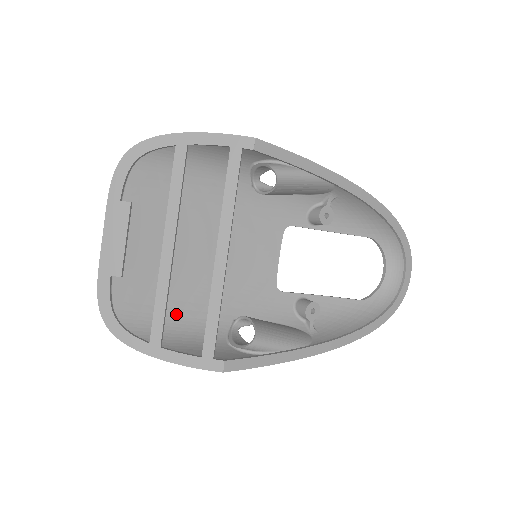
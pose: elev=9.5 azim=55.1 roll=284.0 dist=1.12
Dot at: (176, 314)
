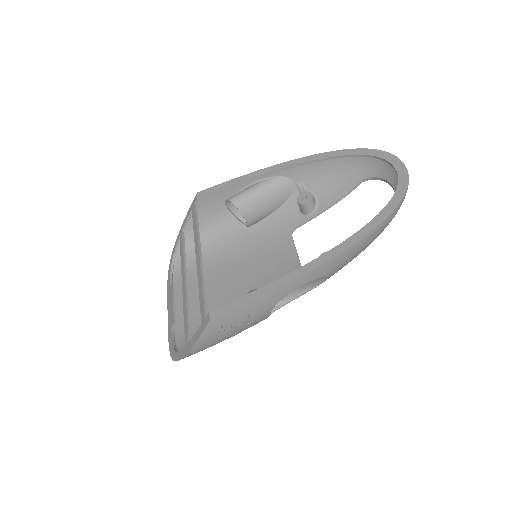
Dot at: occluded
